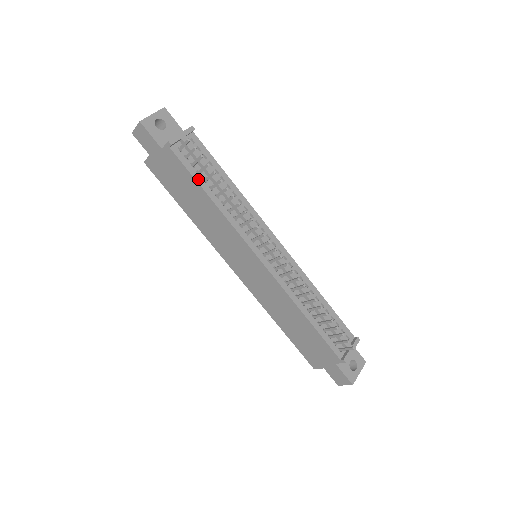
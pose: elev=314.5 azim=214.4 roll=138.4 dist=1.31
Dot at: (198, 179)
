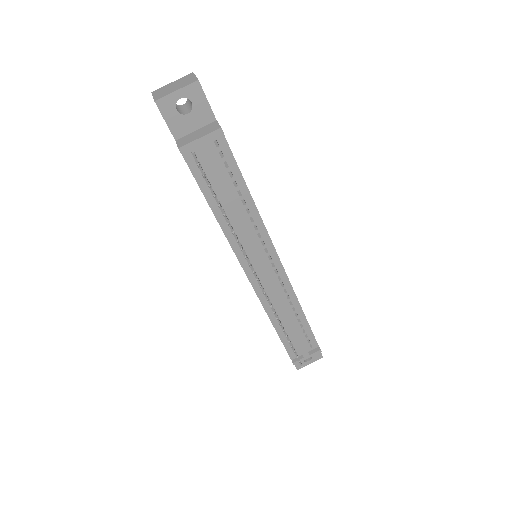
Dot at: (206, 192)
